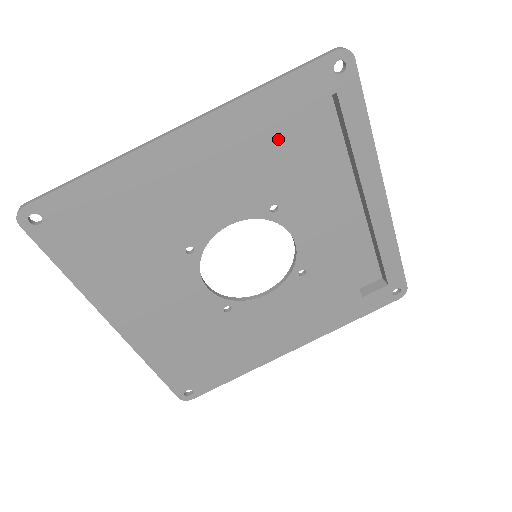
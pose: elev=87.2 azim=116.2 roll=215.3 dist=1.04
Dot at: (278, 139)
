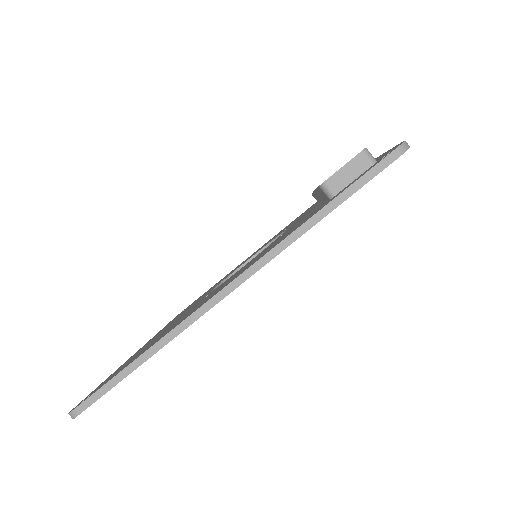
Dot at: occluded
